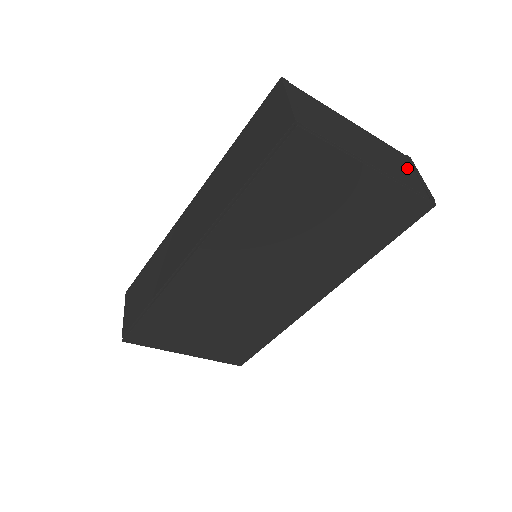
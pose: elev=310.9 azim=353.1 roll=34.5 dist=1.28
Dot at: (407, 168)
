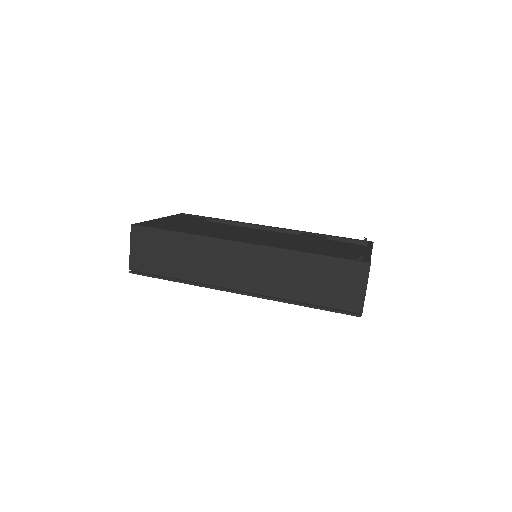
Dot at: occluded
